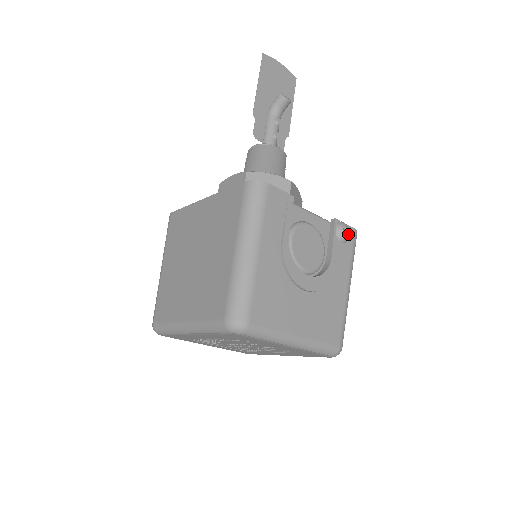
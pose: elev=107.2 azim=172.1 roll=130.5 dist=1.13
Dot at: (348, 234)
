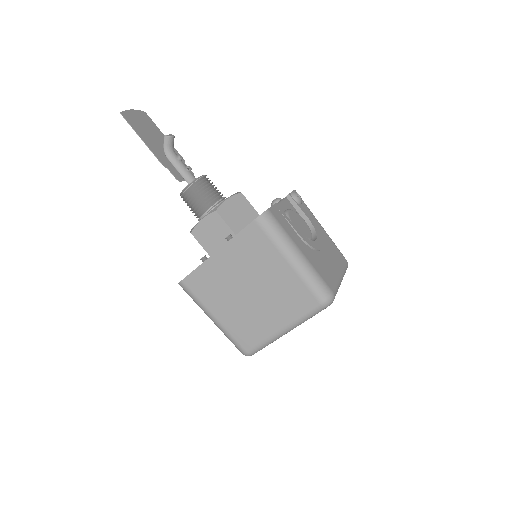
Dot at: (300, 197)
